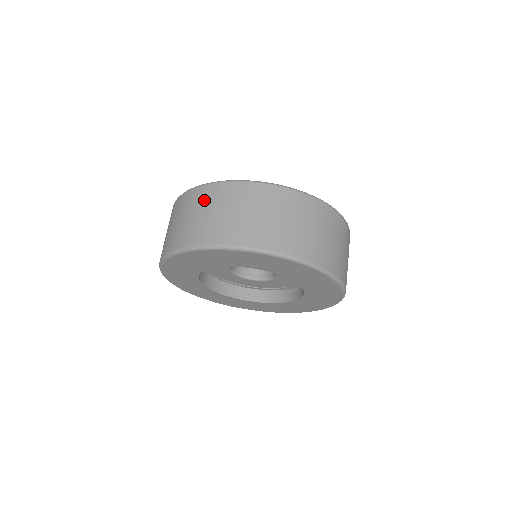
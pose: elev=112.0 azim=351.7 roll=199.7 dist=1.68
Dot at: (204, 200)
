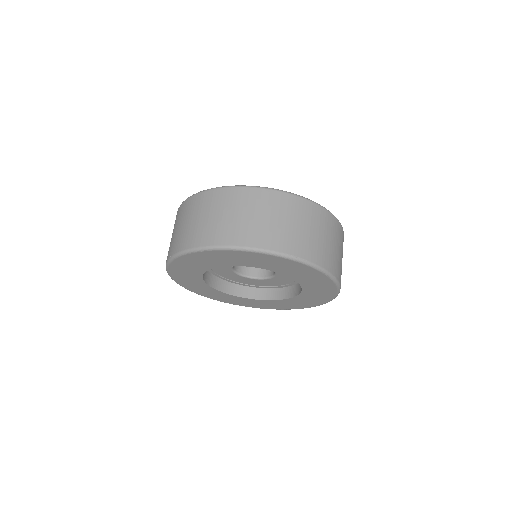
Dot at: (178, 217)
